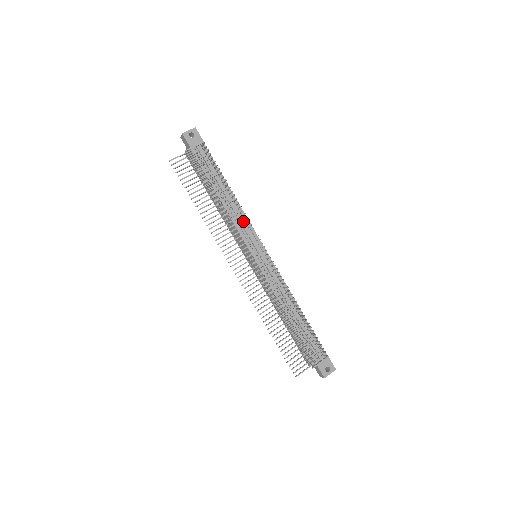
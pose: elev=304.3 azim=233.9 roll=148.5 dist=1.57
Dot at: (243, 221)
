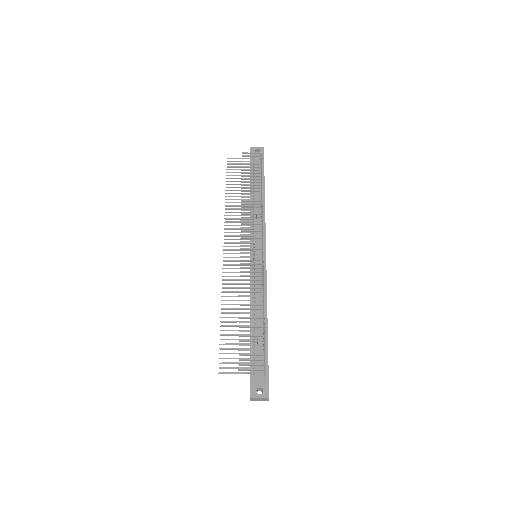
Dot at: (260, 222)
